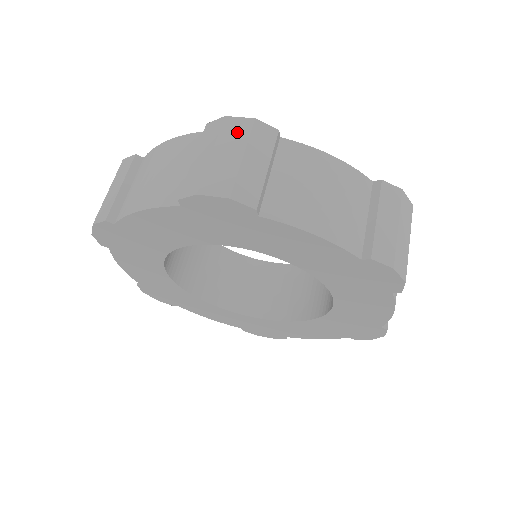
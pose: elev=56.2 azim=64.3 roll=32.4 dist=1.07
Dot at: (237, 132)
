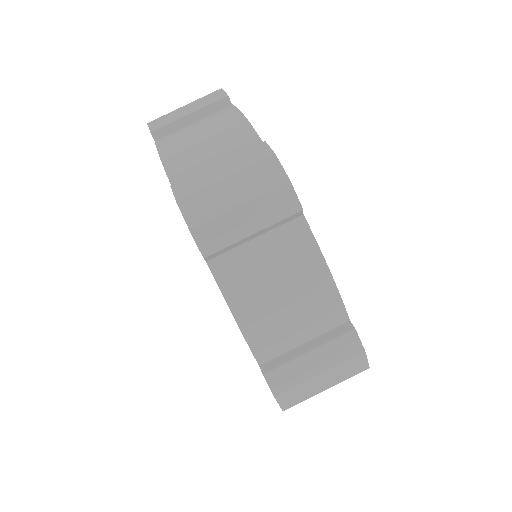
Dot at: (350, 371)
